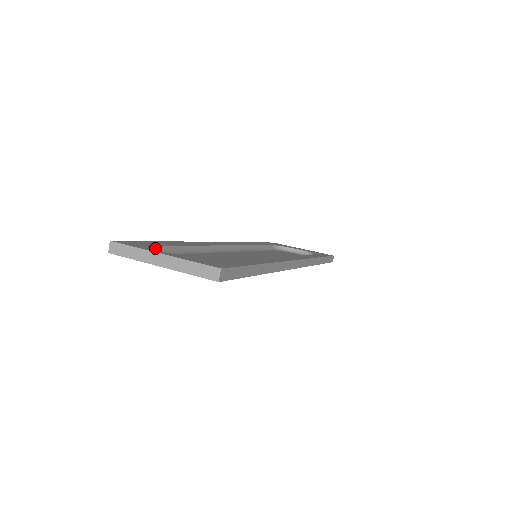
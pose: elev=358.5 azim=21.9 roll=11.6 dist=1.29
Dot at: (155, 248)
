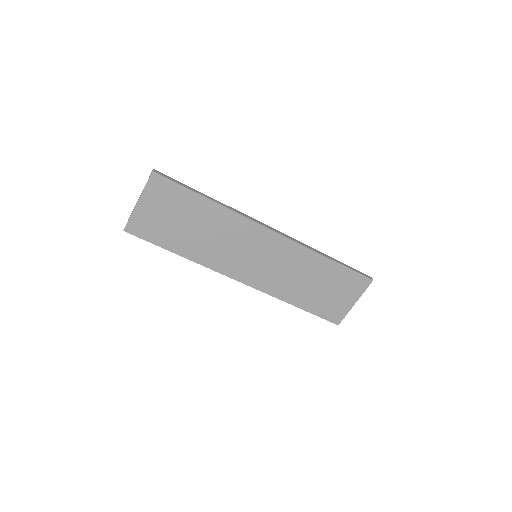
Dot at: occluded
